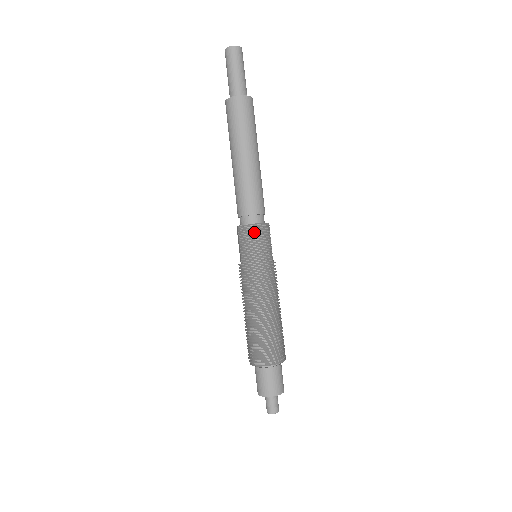
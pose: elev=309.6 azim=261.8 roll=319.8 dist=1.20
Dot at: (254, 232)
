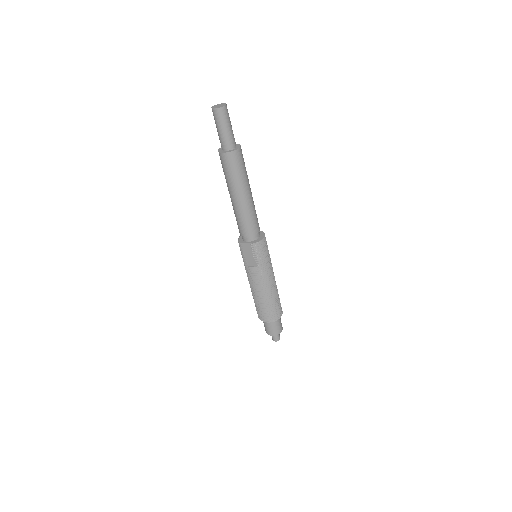
Dot at: (264, 243)
